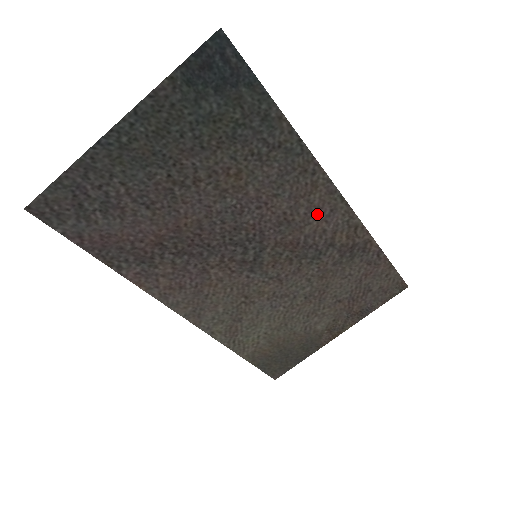
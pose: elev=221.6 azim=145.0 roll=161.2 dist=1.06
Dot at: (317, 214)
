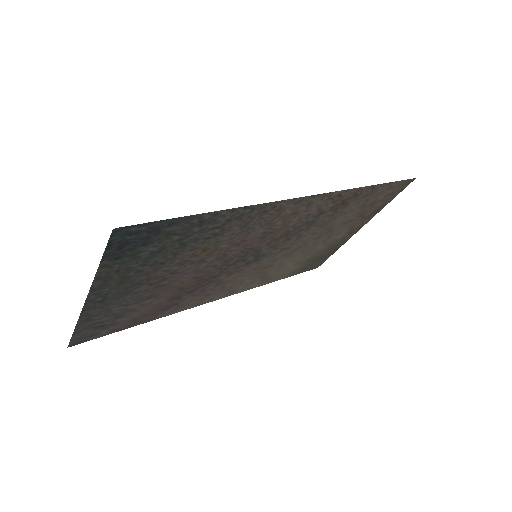
Dot at: (295, 215)
